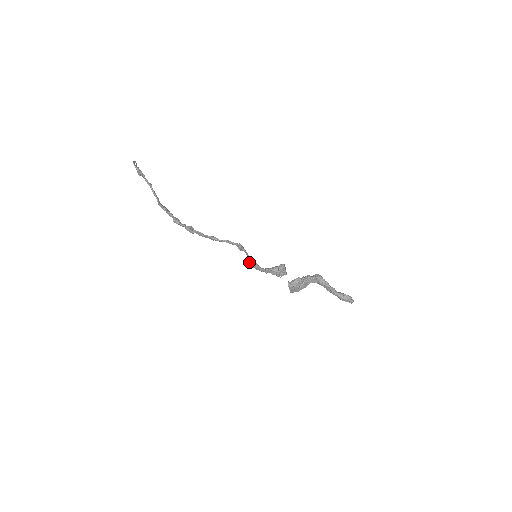
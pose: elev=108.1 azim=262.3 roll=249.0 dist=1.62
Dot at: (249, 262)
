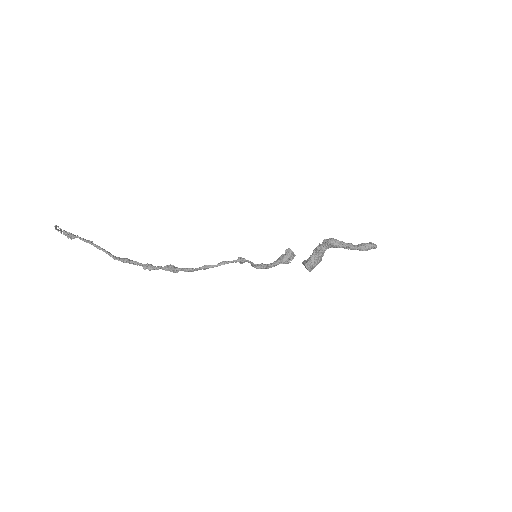
Dot at: occluded
